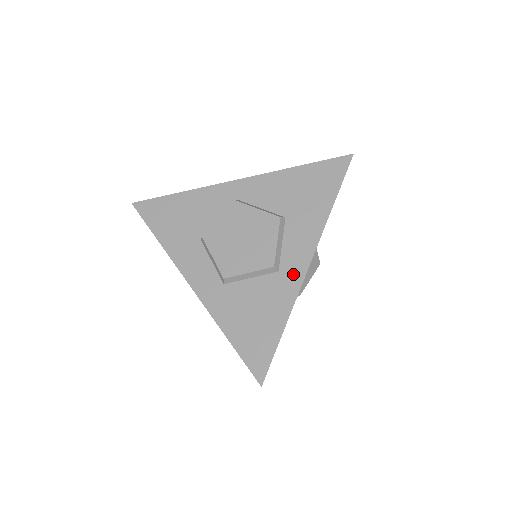
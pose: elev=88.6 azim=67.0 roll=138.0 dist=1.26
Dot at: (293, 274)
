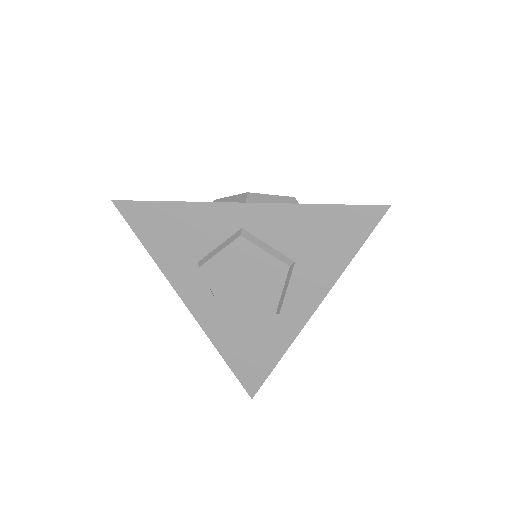
Dot at: (294, 320)
